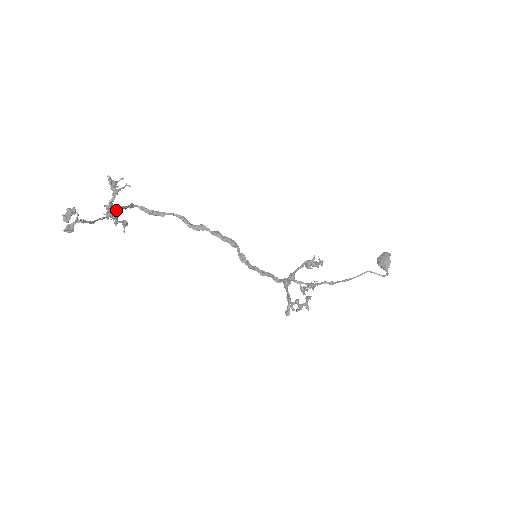
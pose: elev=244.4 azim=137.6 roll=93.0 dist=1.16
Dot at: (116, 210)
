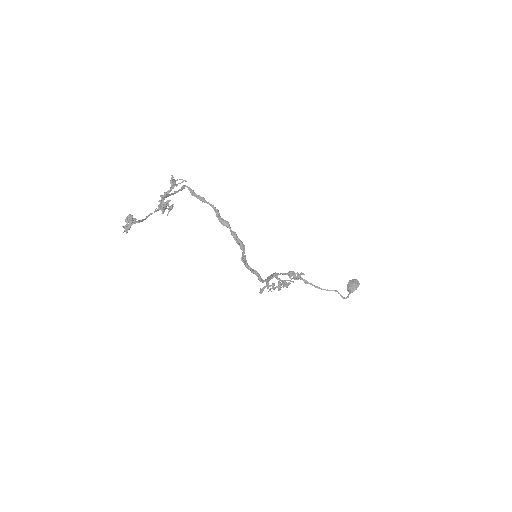
Dot at: (167, 205)
